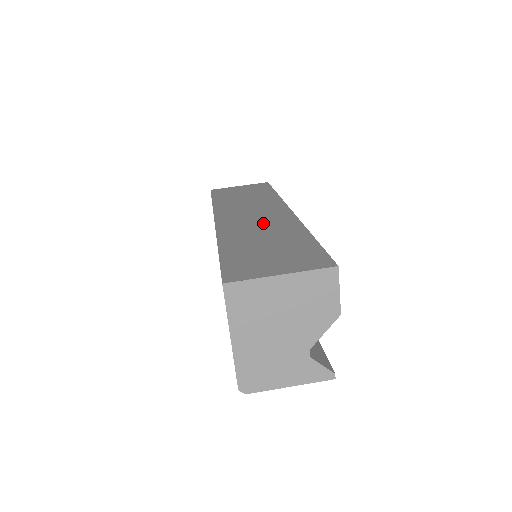
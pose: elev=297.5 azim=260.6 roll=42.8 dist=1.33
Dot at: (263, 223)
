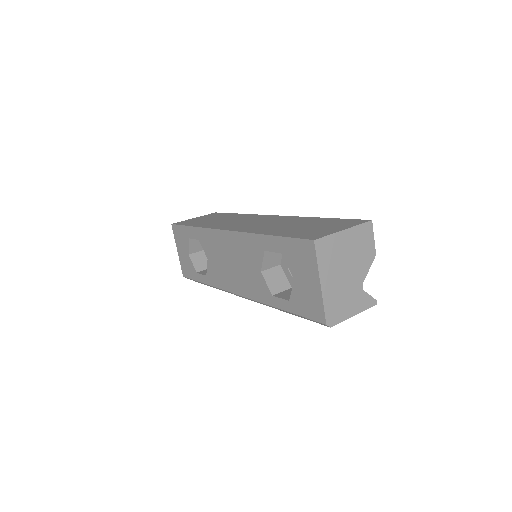
Dot at: (271, 222)
